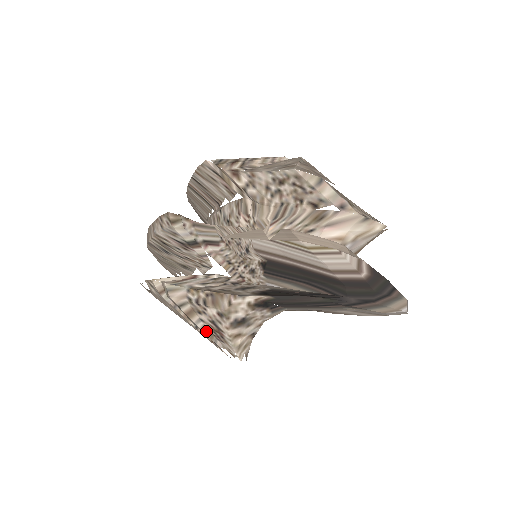
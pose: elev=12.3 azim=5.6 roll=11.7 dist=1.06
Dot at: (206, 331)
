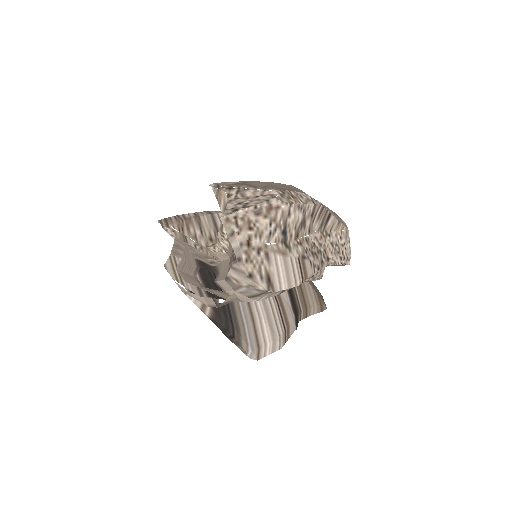
Dot at: occluded
